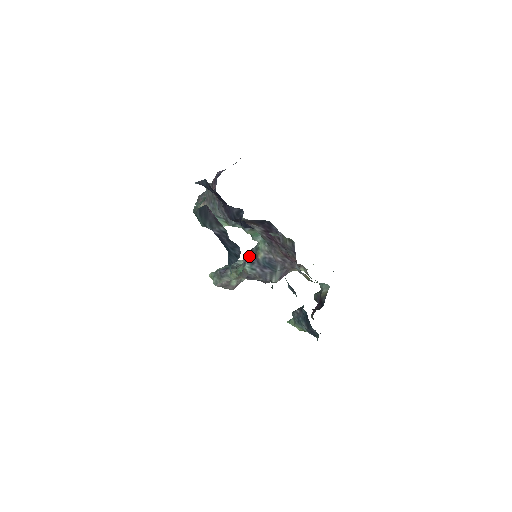
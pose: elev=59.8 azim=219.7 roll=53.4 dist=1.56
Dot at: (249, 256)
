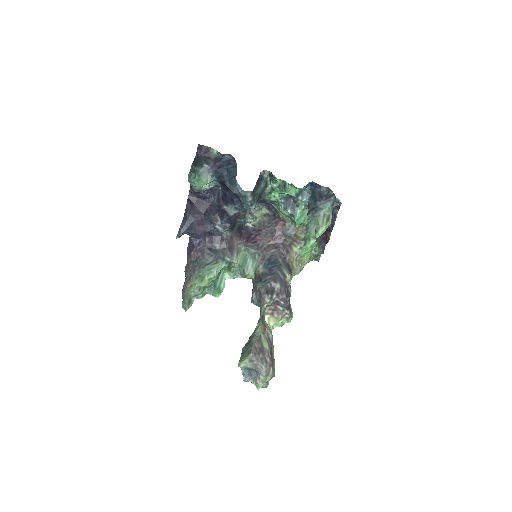
Dot at: (254, 283)
